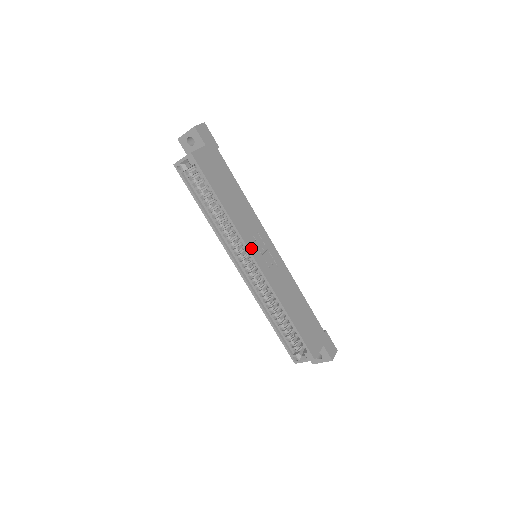
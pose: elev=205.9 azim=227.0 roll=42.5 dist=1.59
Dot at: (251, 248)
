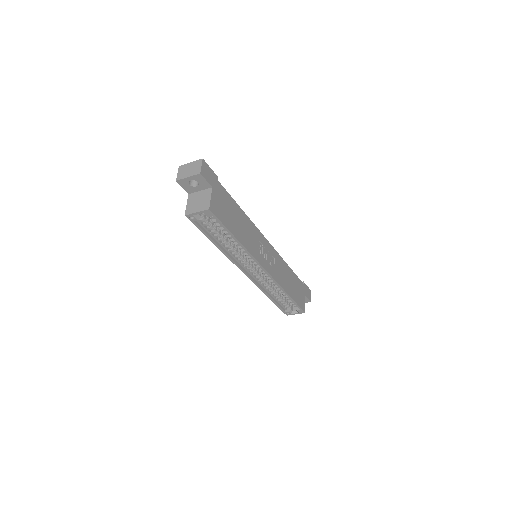
Dot at: (261, 262)
